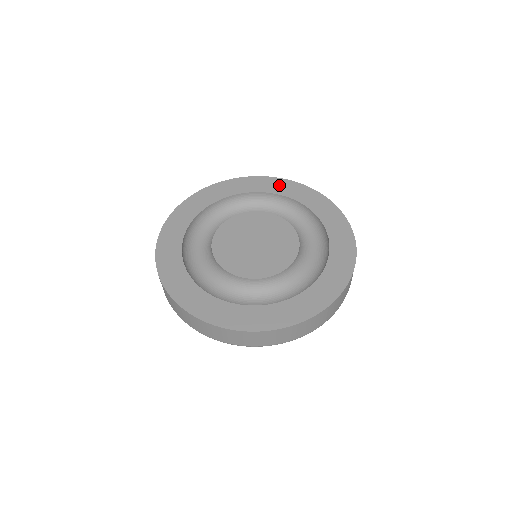
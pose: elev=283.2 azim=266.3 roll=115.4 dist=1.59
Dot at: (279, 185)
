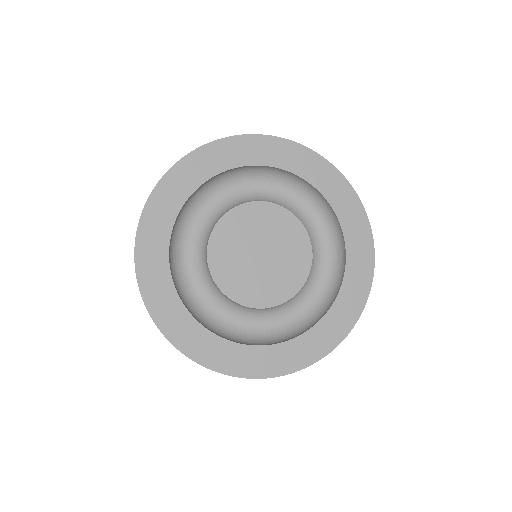
Dot at: (202, 162)
